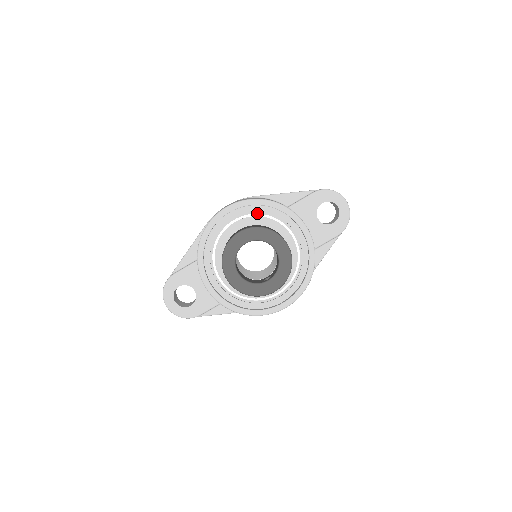
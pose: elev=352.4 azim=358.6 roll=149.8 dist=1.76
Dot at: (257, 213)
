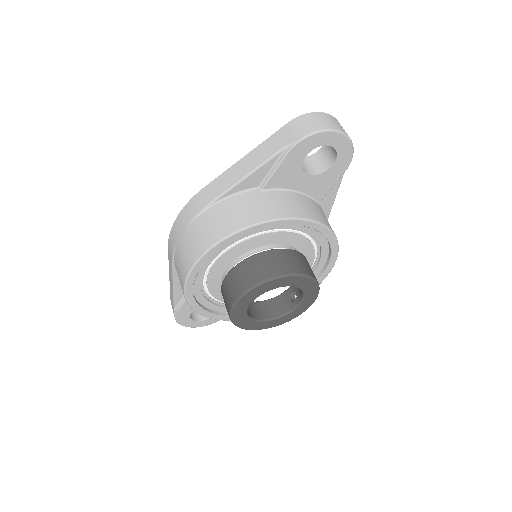
Dot at: (233, 243)
